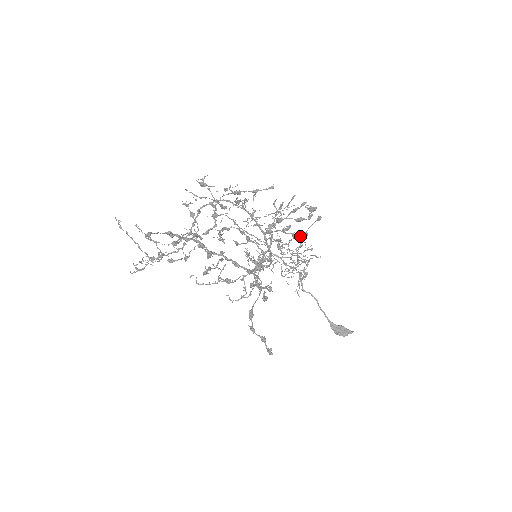
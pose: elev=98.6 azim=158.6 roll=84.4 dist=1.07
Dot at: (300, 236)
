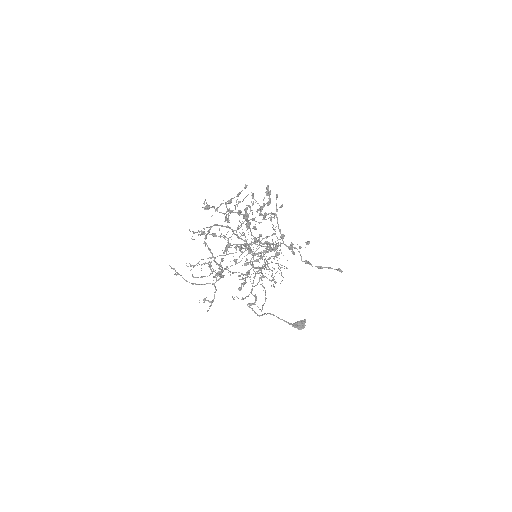
Dot at: occluded
